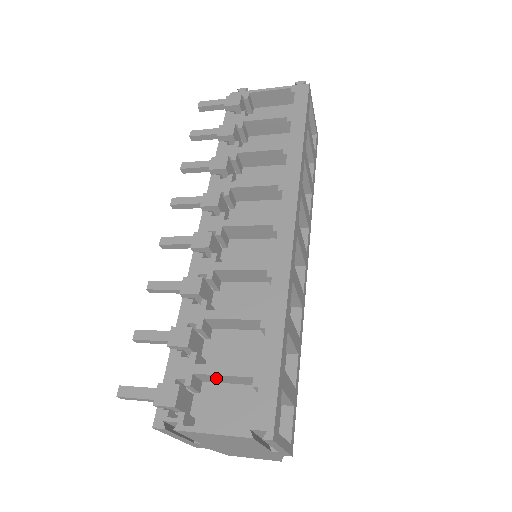
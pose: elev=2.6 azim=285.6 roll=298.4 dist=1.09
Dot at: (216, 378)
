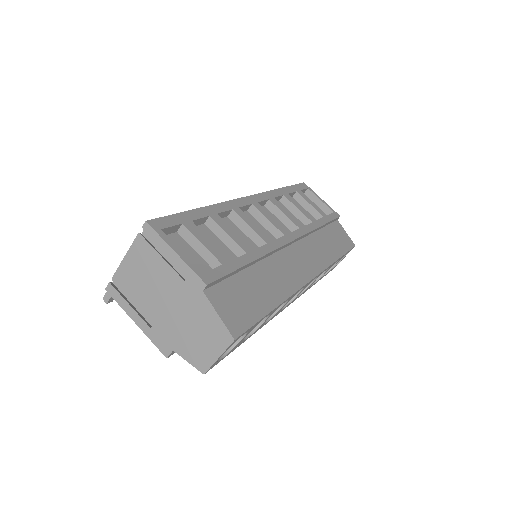
Dot at: occluded
